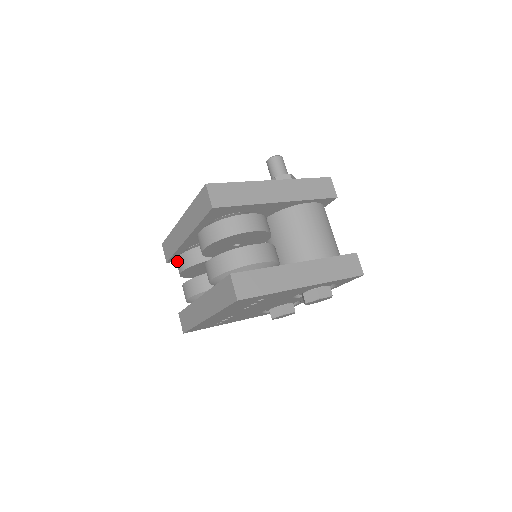
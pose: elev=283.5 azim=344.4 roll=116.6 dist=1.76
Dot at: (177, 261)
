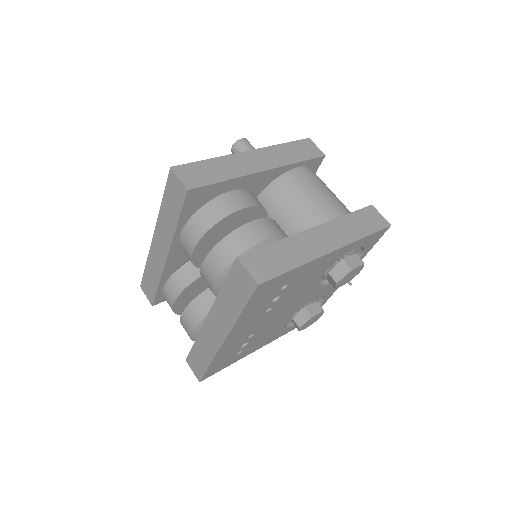
Dot at: (164, 294)
